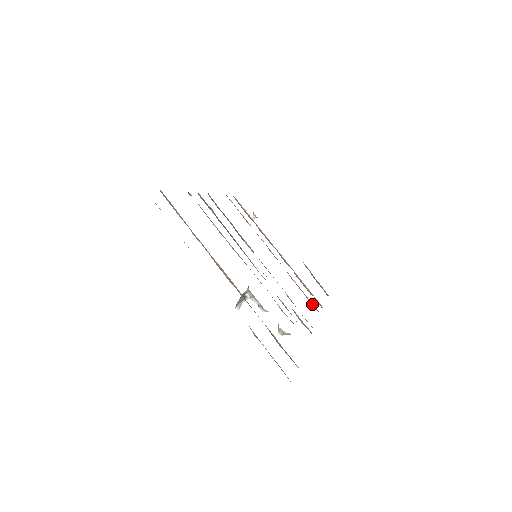
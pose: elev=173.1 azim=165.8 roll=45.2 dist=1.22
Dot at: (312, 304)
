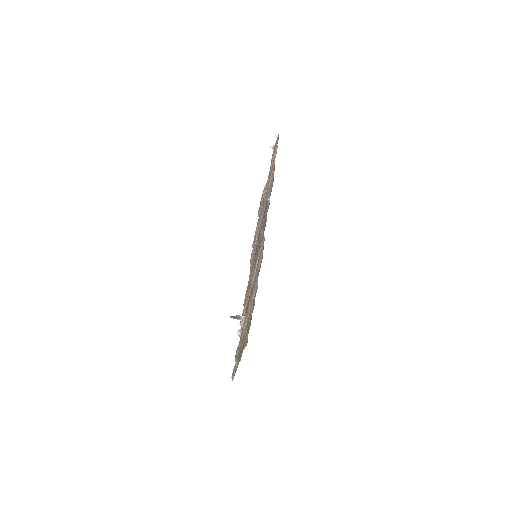
Dot at: (252, 257)
